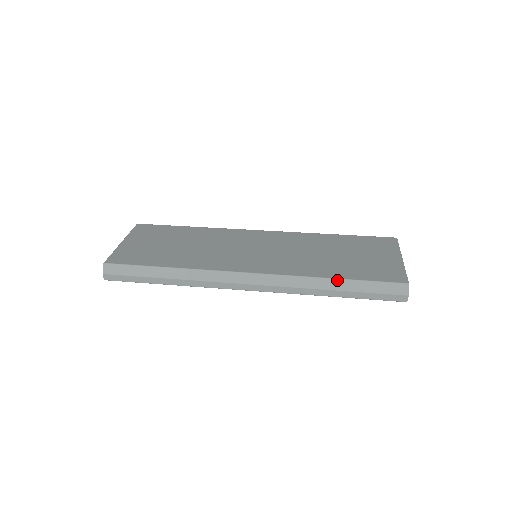
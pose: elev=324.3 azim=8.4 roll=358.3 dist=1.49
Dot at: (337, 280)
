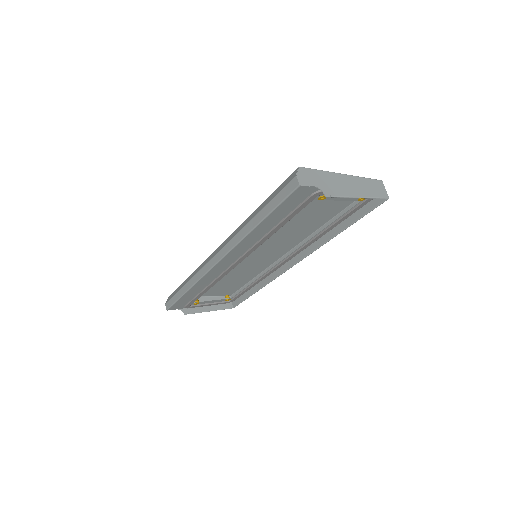
Dot at: (257, 209)
